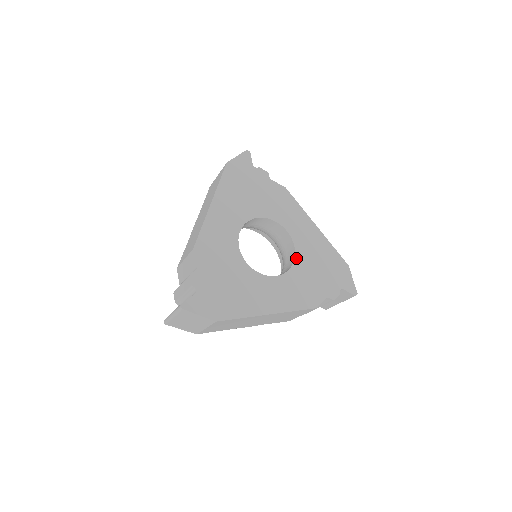
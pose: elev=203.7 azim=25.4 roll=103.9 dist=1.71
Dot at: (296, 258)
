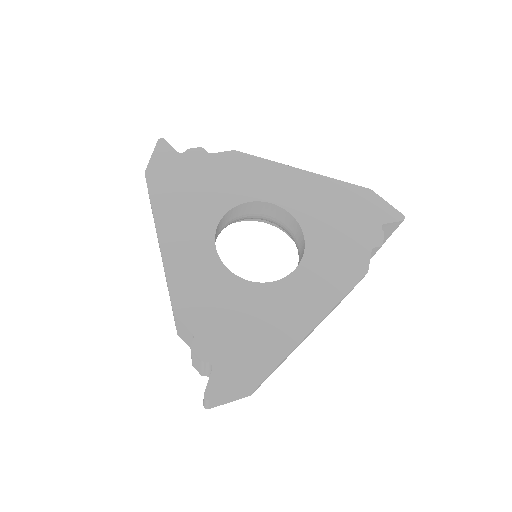
Dot at: (304, 229)
